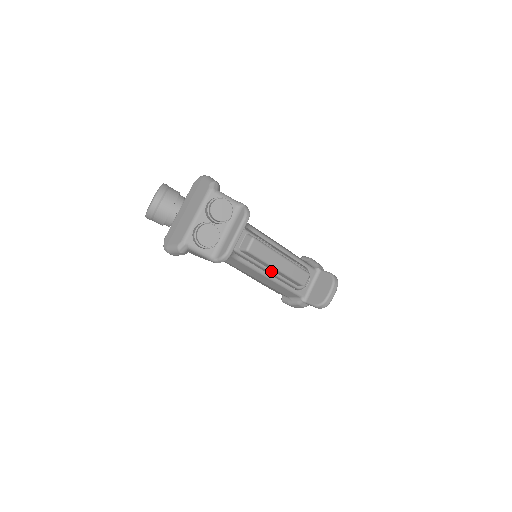
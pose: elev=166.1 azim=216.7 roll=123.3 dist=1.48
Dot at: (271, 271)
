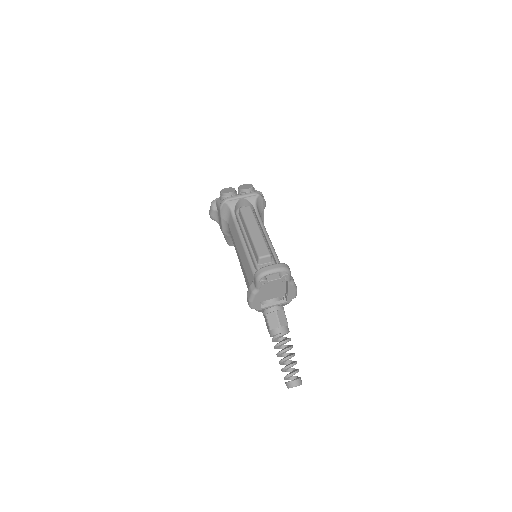
Dot at: (247, 240)
